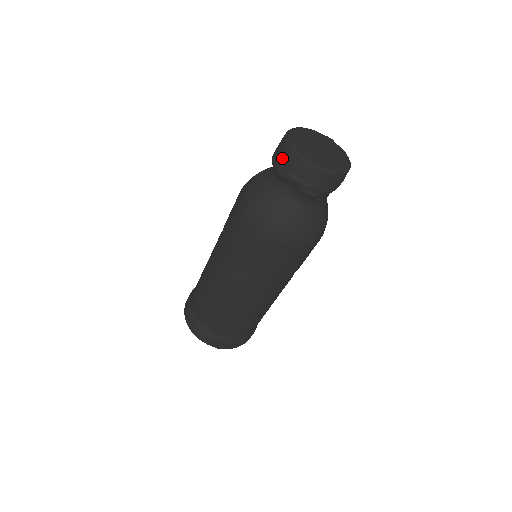
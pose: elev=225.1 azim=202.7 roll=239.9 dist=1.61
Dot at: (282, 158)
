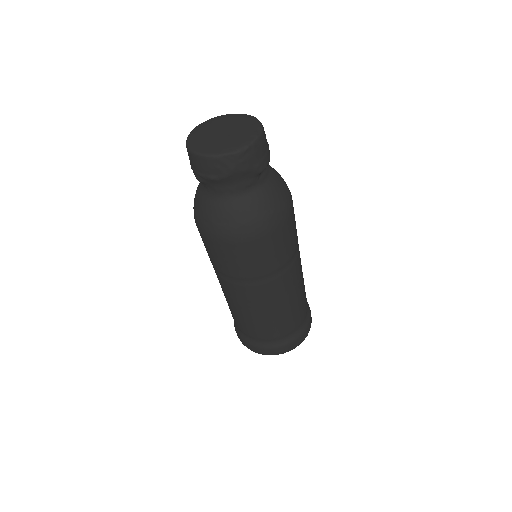
Dot at: occluded
